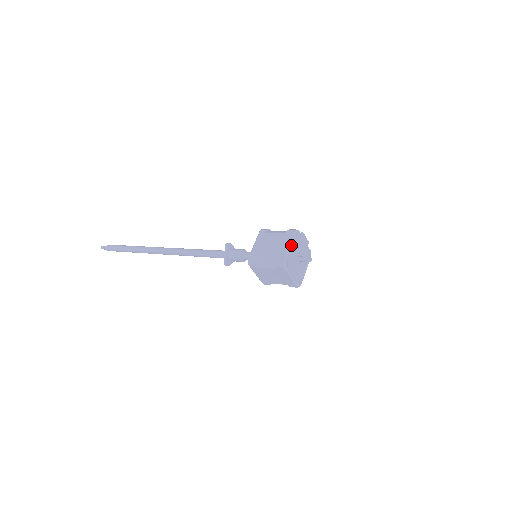
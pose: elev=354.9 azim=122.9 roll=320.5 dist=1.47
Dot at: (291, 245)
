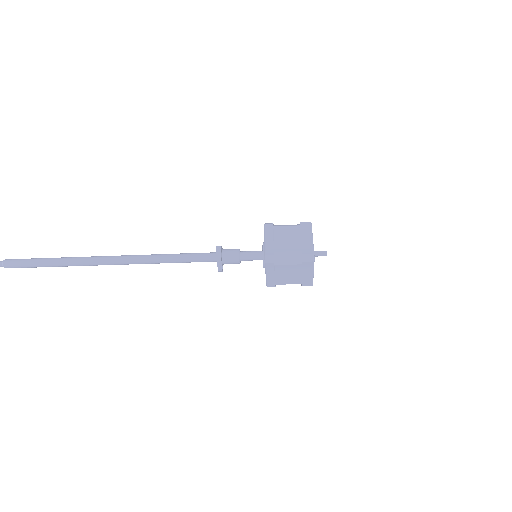
Dot at: occluded
